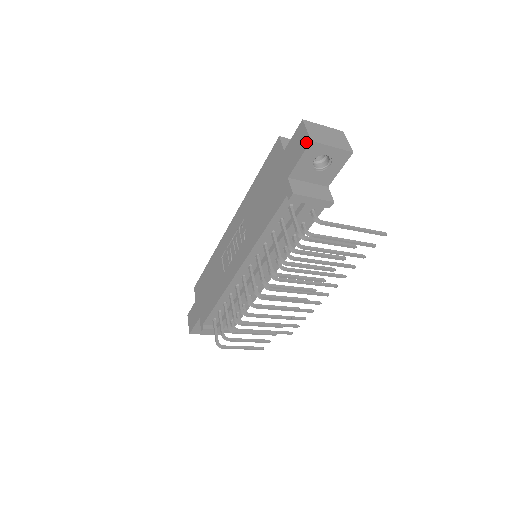
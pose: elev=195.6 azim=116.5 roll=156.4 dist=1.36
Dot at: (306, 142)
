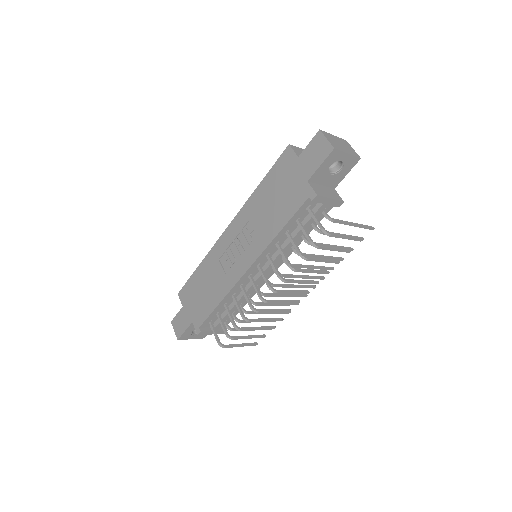
Dot at: (328, 149)
